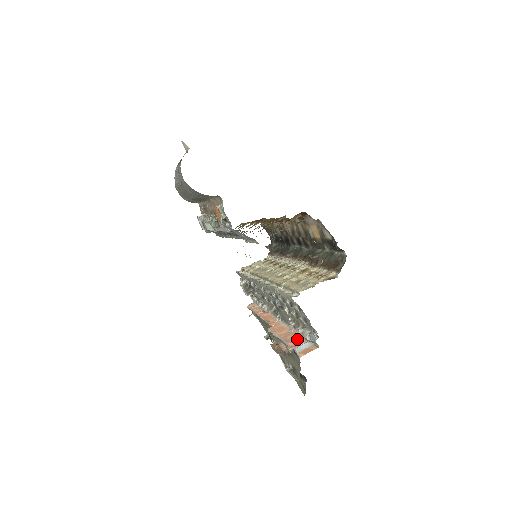
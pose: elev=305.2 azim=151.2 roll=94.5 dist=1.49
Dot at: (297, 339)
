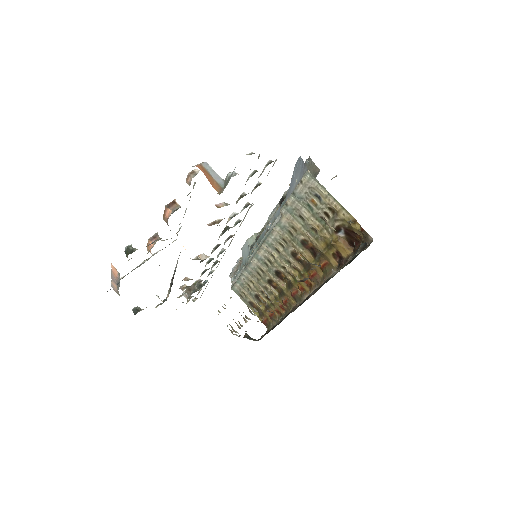
Dot at: occluded
